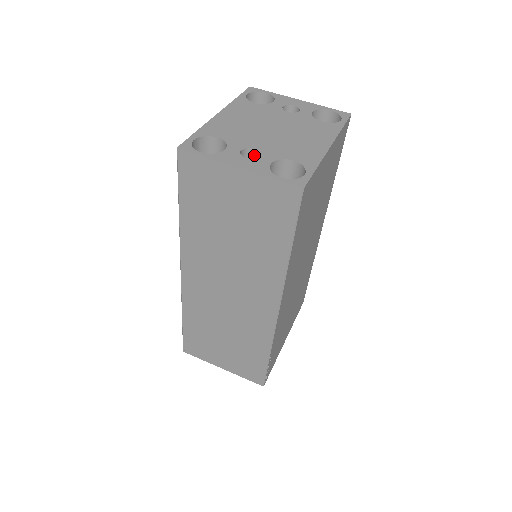
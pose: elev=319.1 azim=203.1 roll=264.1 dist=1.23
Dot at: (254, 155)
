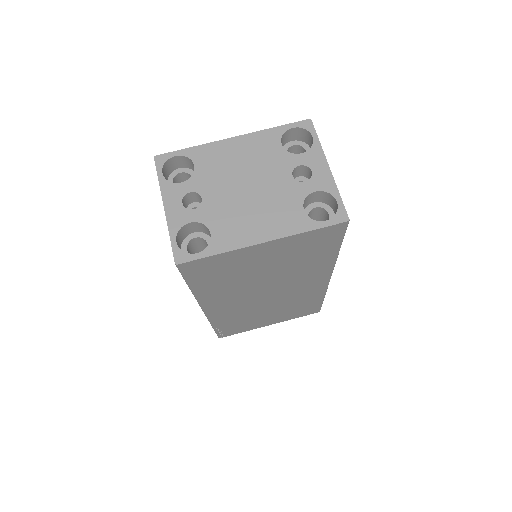
Dot at: (203, 202)
